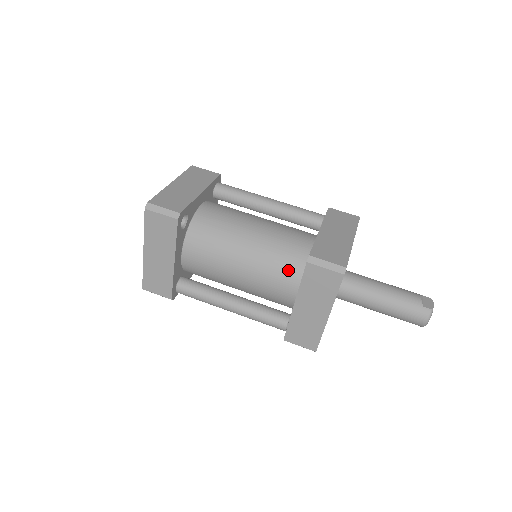
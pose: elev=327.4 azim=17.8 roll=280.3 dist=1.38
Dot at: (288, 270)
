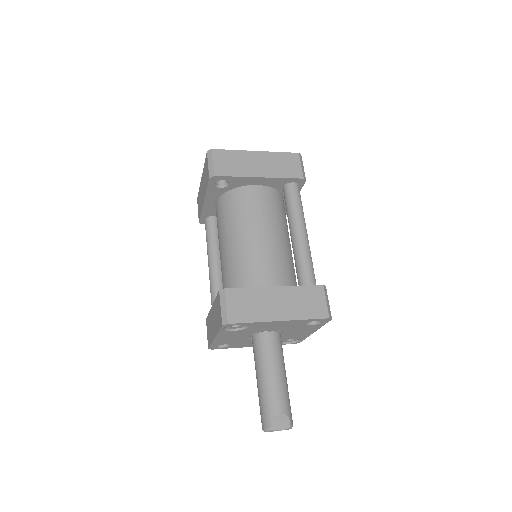
Dot at: (233, 284)
